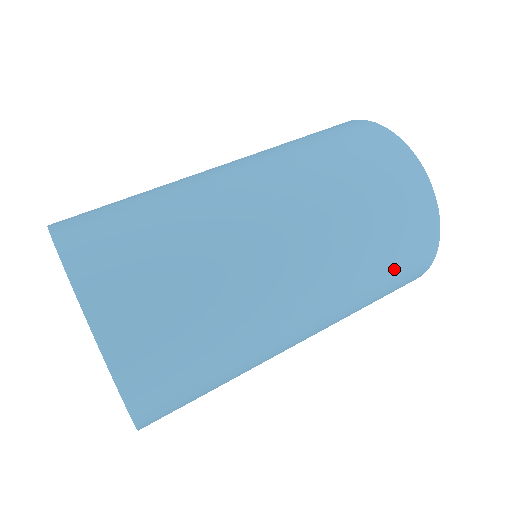
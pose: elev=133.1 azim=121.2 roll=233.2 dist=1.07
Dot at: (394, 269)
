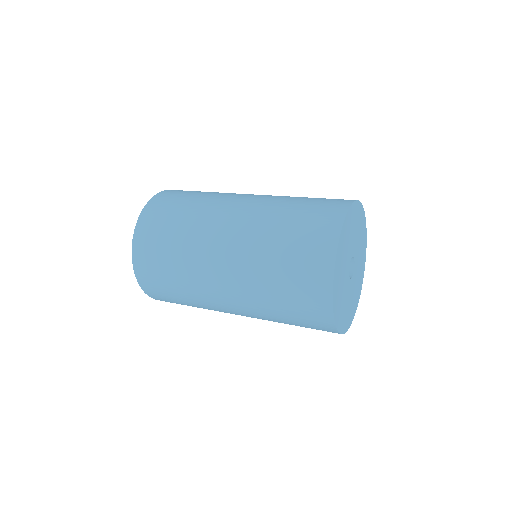
Dot at: (303, 214)
